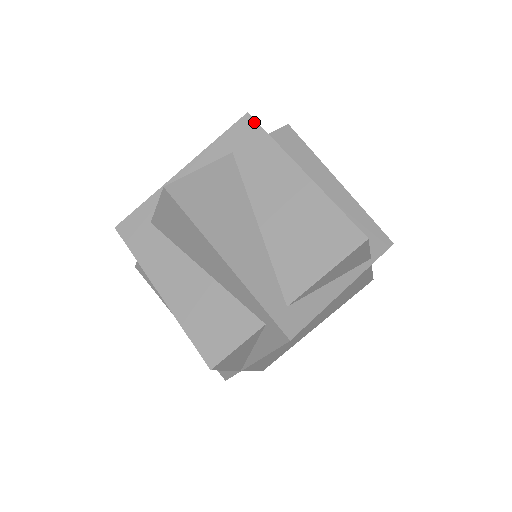
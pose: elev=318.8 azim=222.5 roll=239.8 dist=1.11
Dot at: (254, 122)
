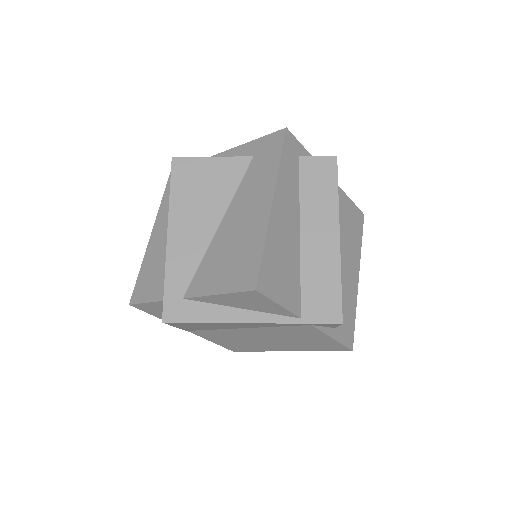
Dot at: (283, 139)
